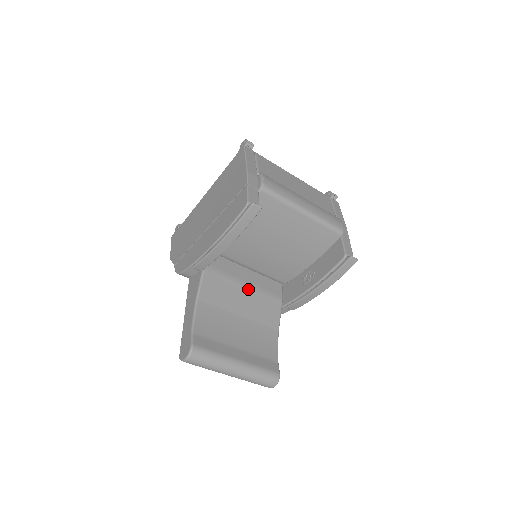
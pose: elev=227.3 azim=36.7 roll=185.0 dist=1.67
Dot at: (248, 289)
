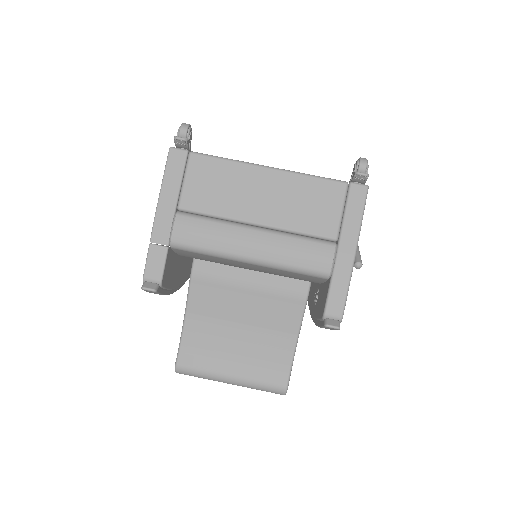
Dot at: (252, 292)
